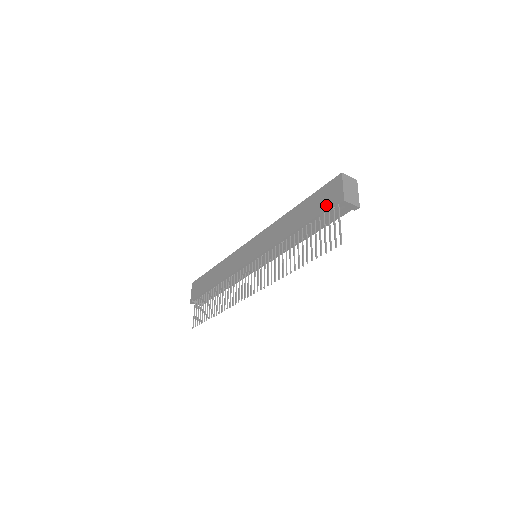
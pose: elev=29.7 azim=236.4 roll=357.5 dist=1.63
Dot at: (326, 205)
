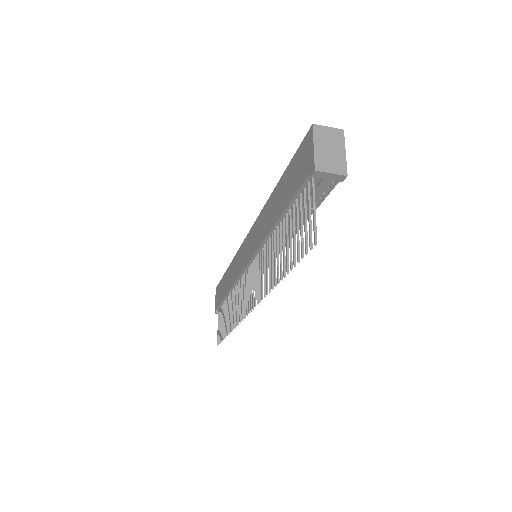
Dot at: (299, 180)
